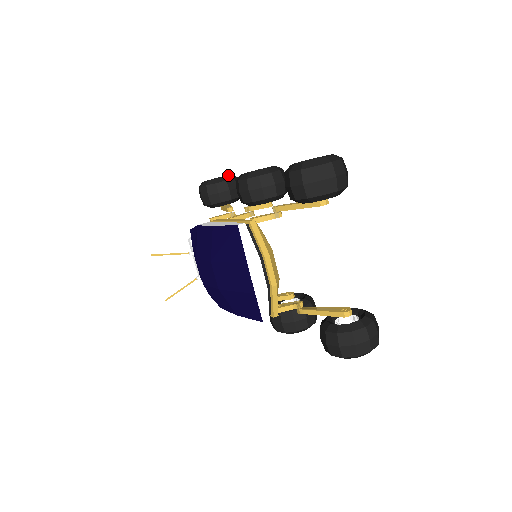
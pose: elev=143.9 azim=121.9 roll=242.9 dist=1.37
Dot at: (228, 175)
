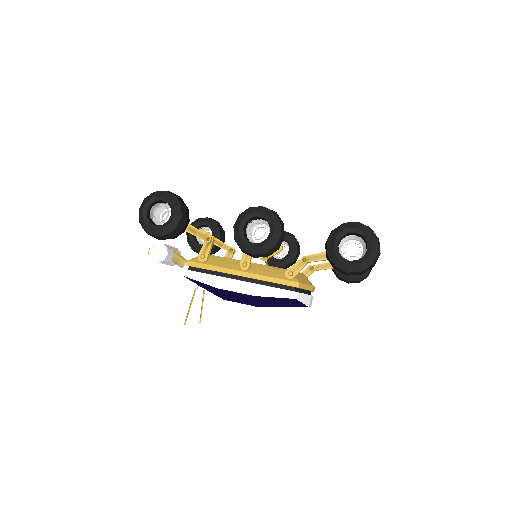
Dot at: (173, 207)
